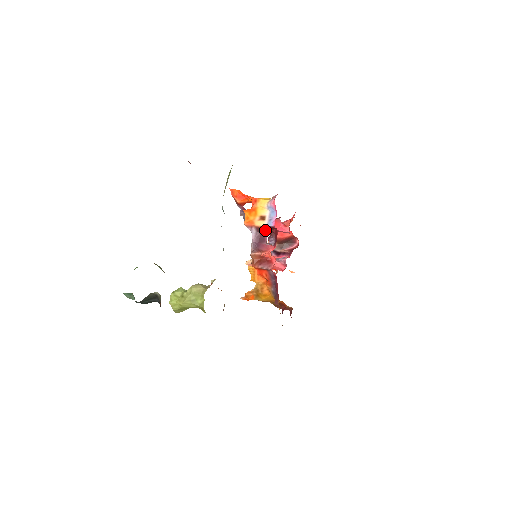
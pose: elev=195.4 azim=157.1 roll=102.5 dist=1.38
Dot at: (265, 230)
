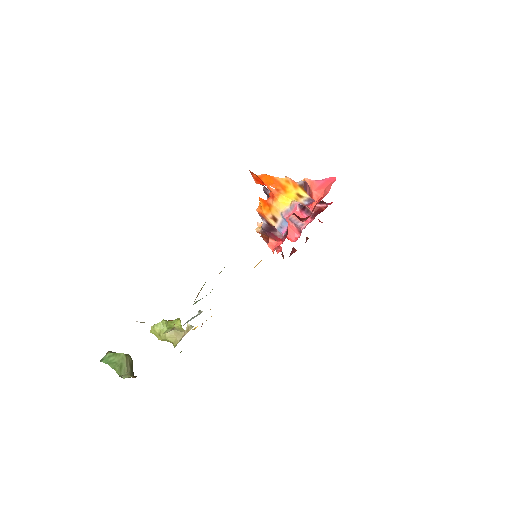
Dot at: occluded
